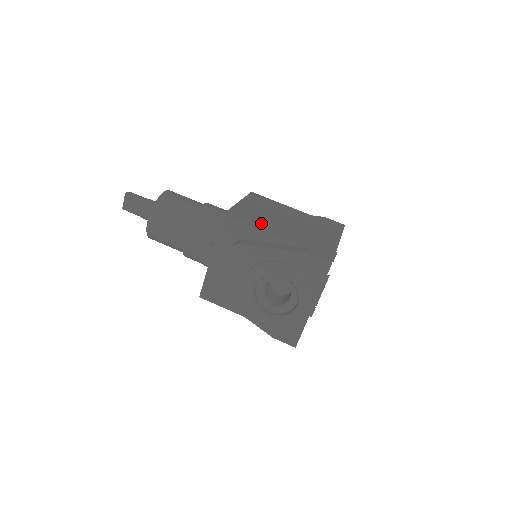
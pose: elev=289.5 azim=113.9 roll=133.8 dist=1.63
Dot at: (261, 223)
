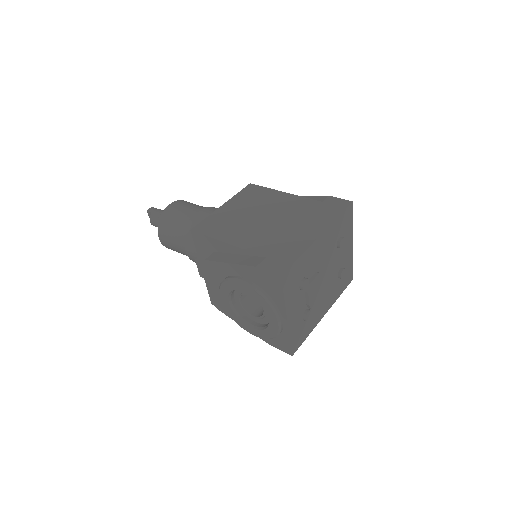
Dot at: (228, 232)
